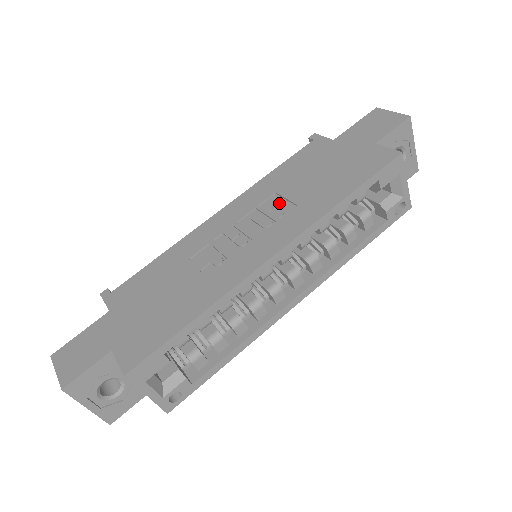
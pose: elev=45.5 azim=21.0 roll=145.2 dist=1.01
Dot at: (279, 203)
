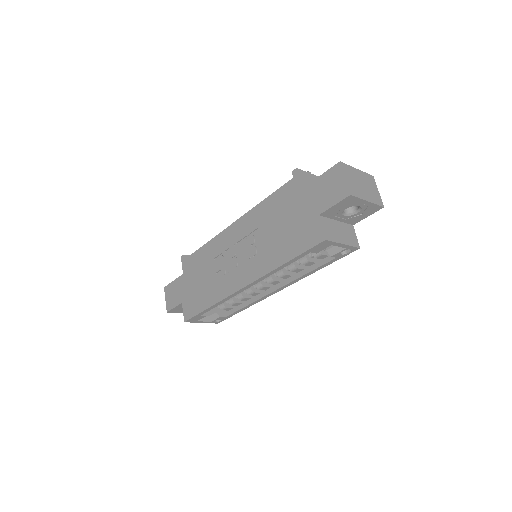
Dot at: (258, 240)
